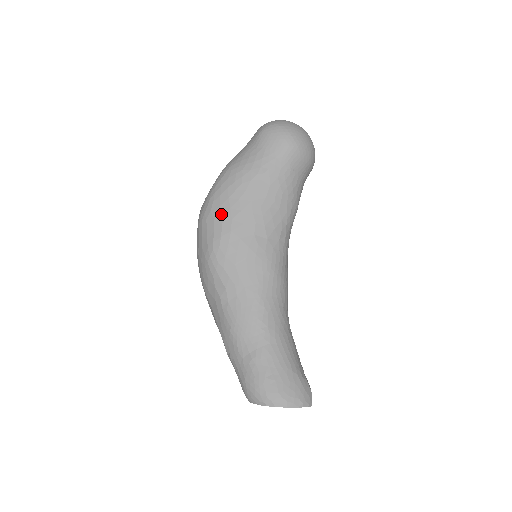
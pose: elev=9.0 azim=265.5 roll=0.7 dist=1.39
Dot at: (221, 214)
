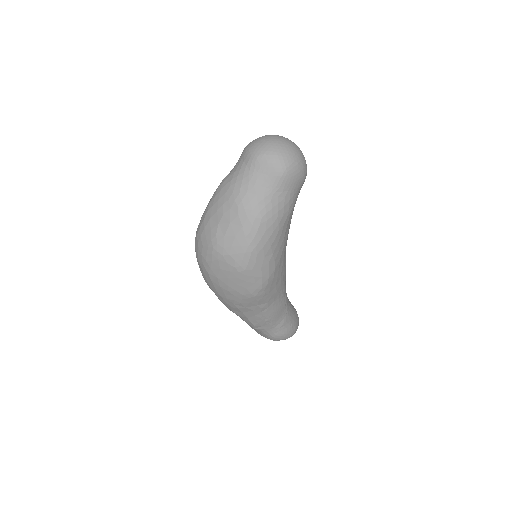
Dot at: (267, 262)
